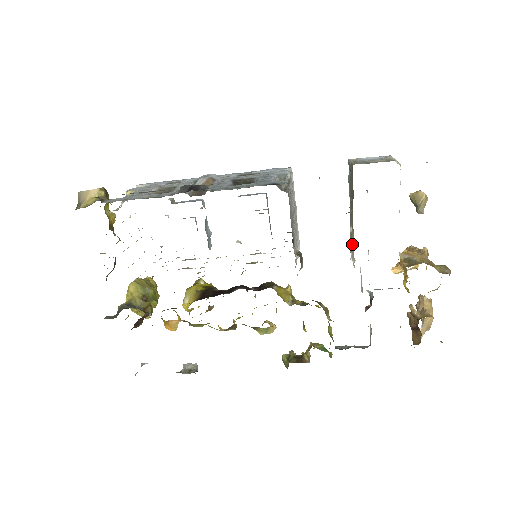
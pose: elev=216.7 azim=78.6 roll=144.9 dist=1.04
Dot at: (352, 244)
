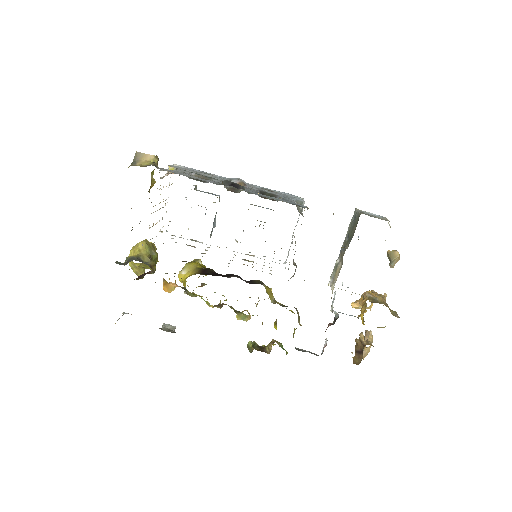
Dot at: (336, 272)
